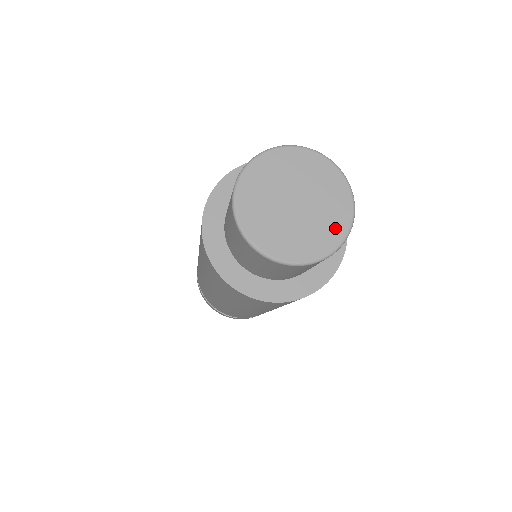
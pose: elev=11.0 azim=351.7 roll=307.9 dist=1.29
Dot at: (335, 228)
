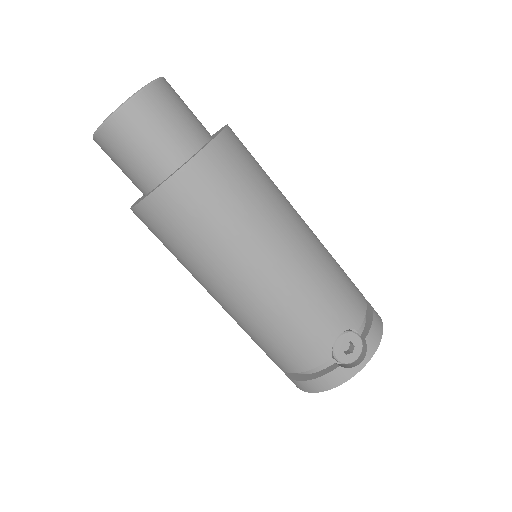
Dot at: occluded
